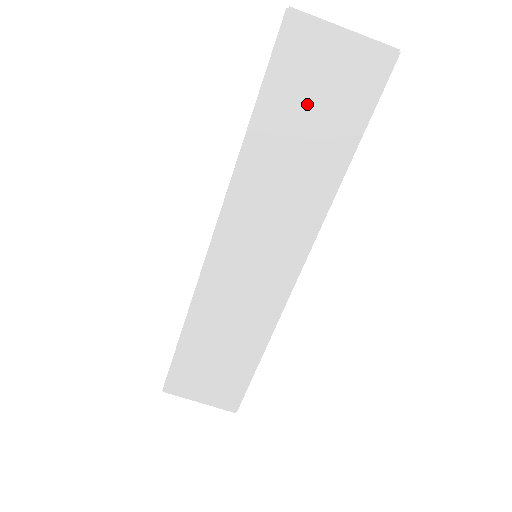
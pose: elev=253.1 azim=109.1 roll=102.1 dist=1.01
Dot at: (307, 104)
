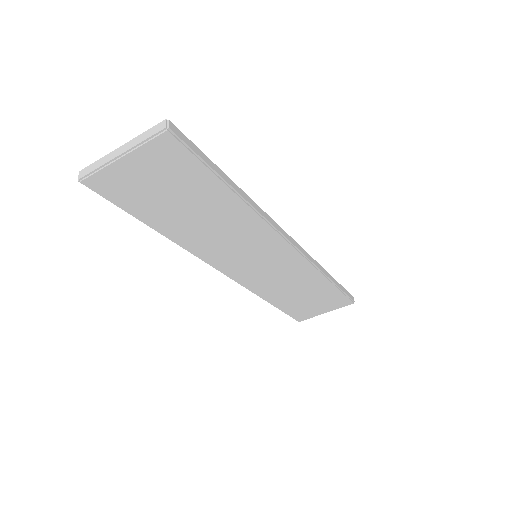
Dot at: (165, 198)
